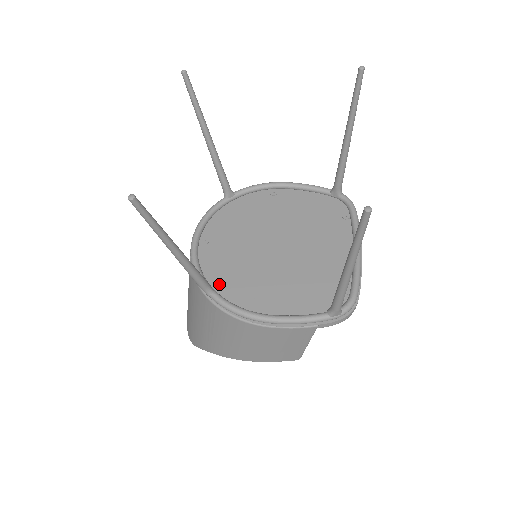
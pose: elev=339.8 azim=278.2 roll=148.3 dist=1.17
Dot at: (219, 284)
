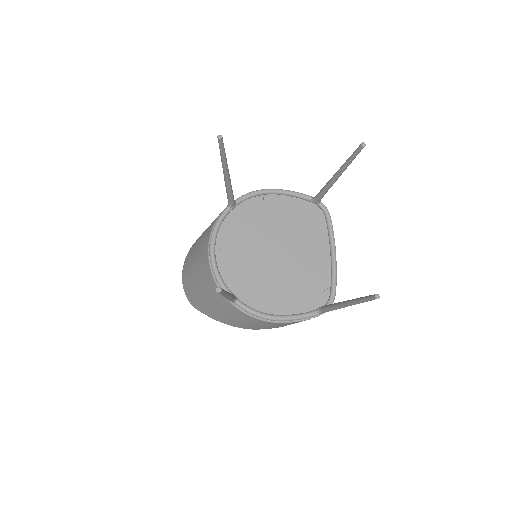
Dot at: (237, 290)
